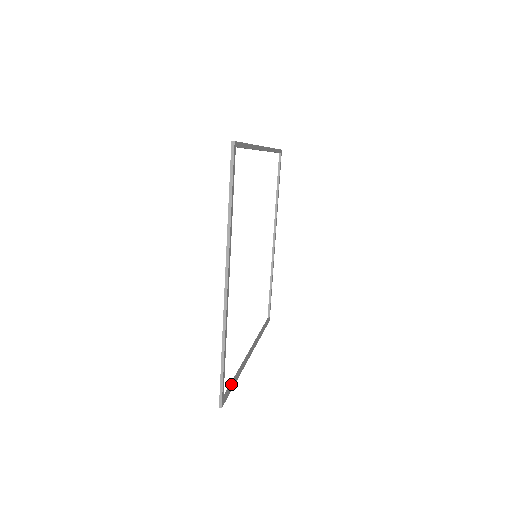
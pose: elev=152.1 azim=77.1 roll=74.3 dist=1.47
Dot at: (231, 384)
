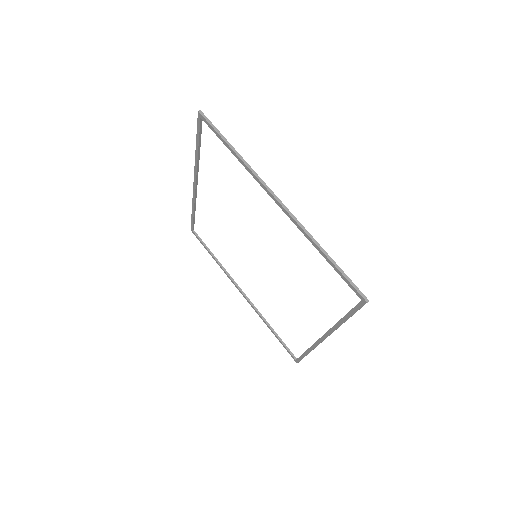
Dot at: (280, 340)
